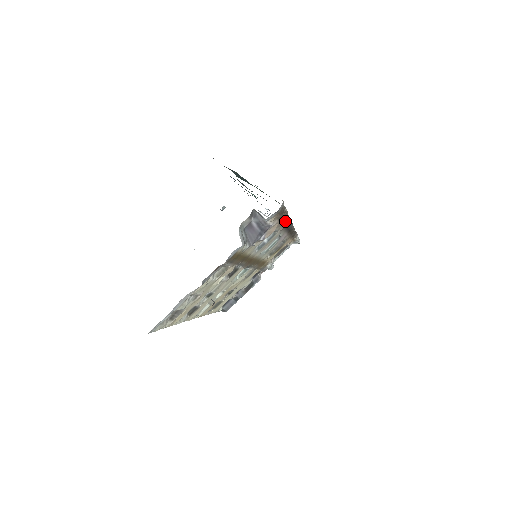
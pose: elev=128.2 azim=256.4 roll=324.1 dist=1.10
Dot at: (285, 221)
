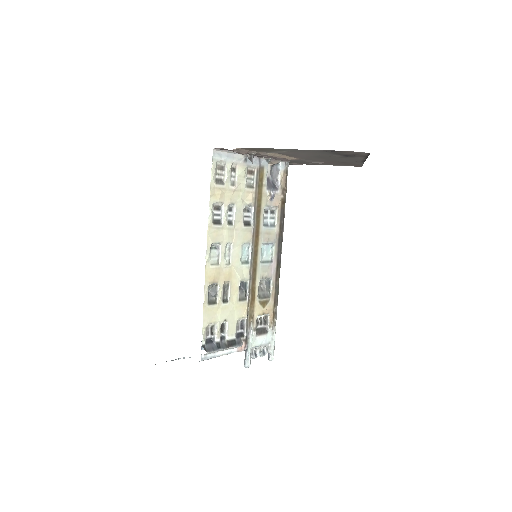
Dot at: (282, 216)
